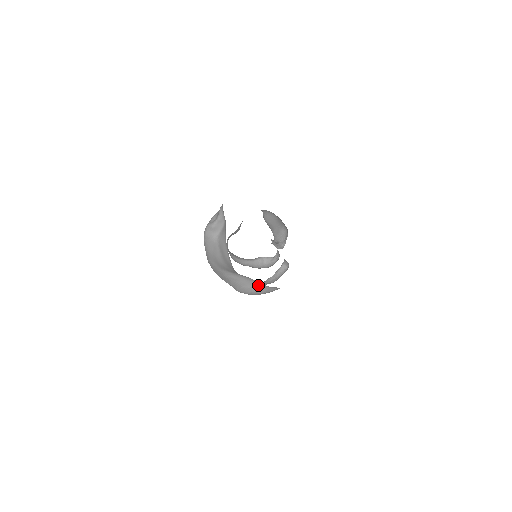
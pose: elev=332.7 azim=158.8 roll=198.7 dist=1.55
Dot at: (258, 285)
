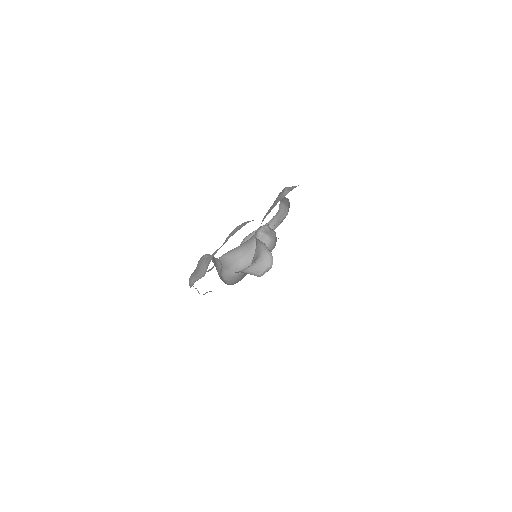
Dot at: occluded
